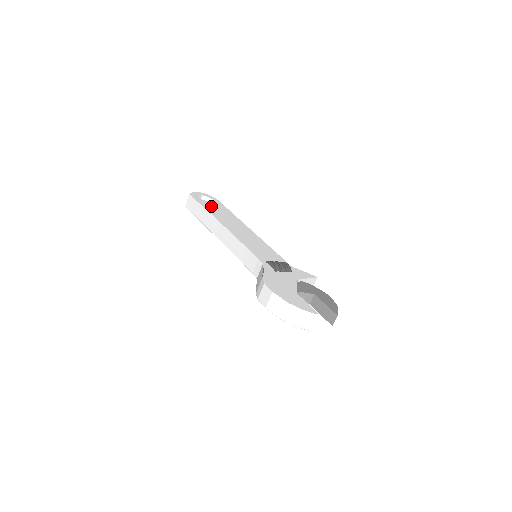
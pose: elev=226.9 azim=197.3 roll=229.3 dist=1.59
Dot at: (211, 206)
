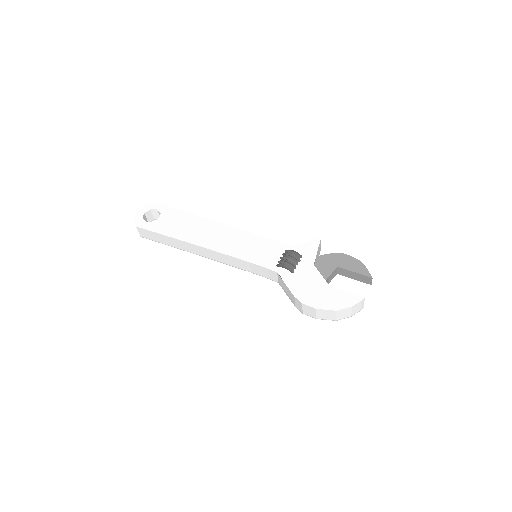
Dot at: (167, 225)
